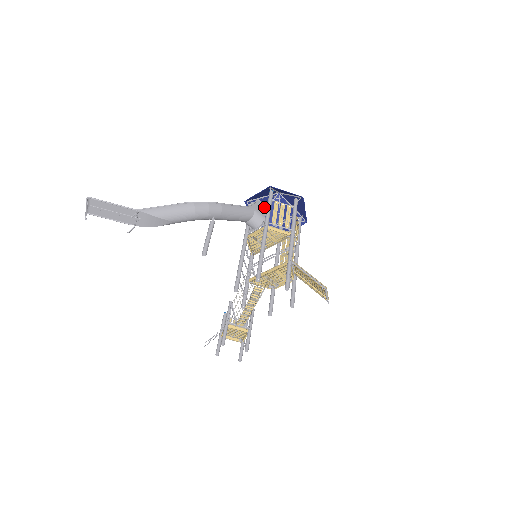
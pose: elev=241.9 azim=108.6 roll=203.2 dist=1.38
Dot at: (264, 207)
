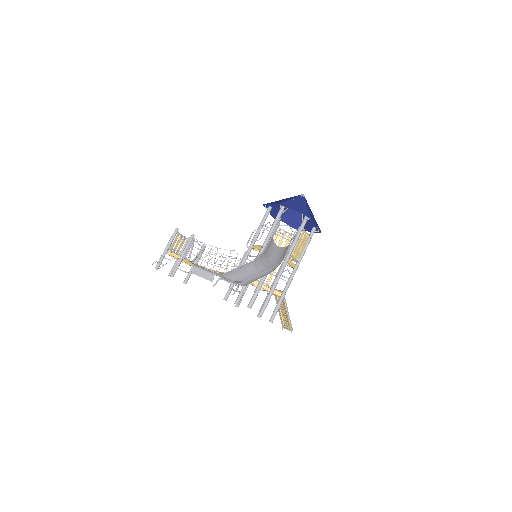
Dot at: occluded
